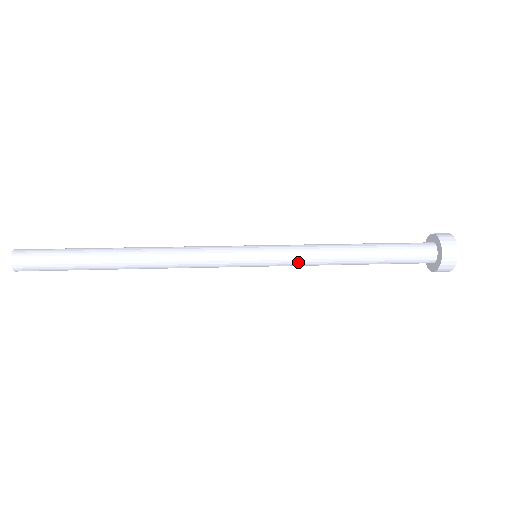
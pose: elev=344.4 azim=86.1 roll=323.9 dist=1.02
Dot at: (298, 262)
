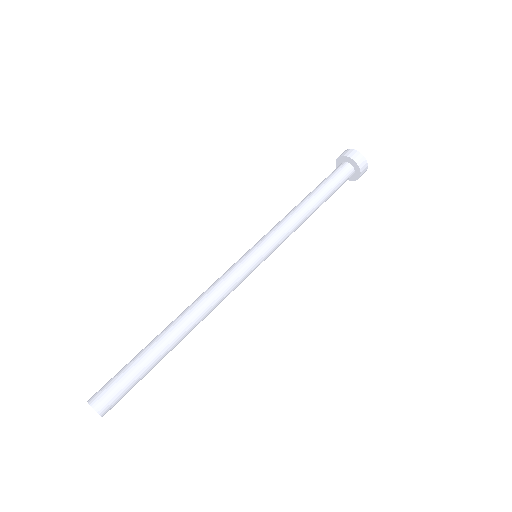
Dot at: (285, 236)
